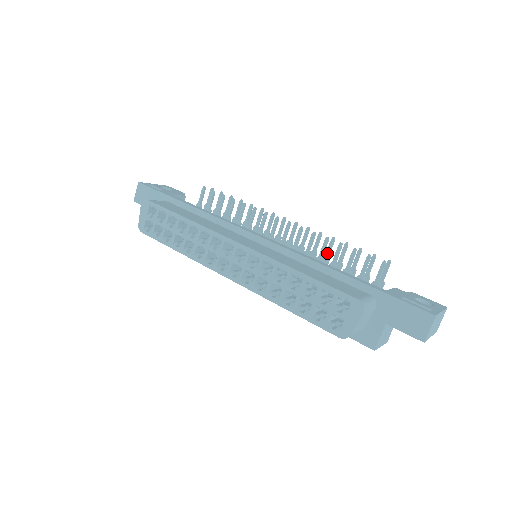
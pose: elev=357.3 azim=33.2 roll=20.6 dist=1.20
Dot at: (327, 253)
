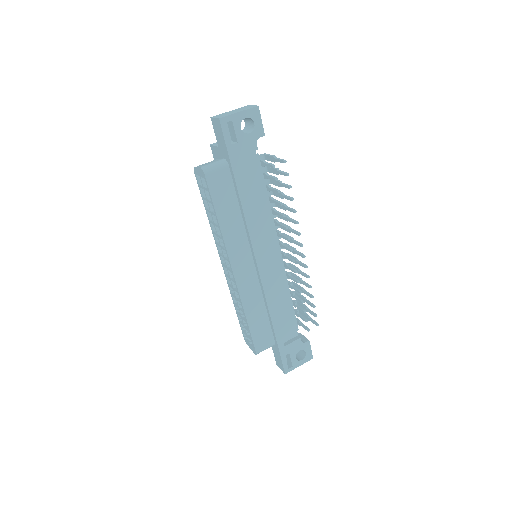
Dot at: (302, 283)
